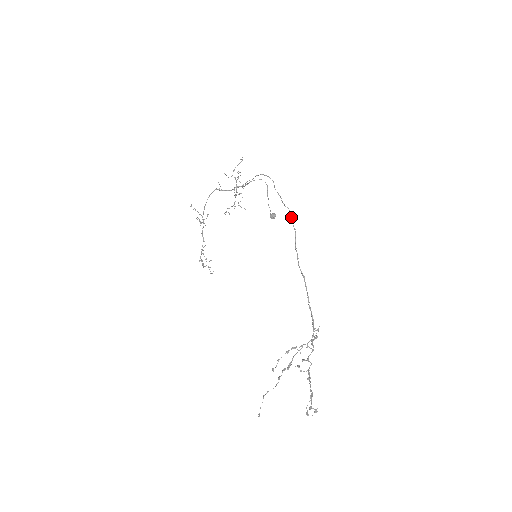
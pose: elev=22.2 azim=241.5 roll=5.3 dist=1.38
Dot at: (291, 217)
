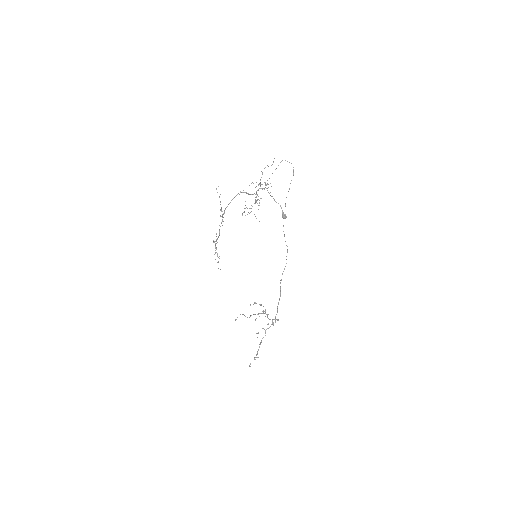
Dot at: occluded
